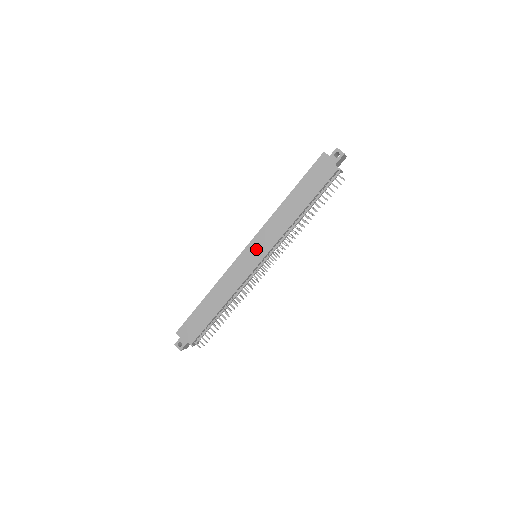
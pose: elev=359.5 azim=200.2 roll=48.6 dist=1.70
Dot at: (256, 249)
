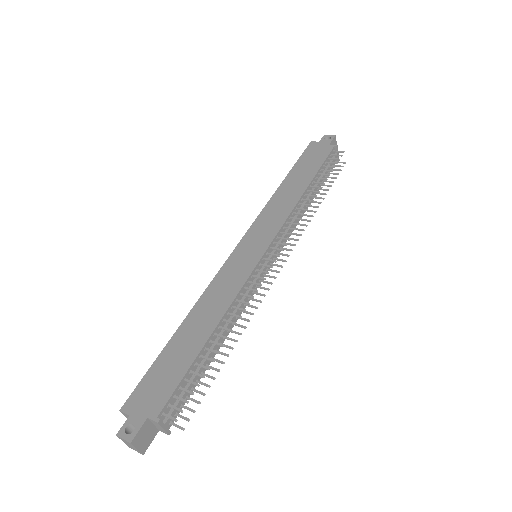
Dot at: (255, 240)
